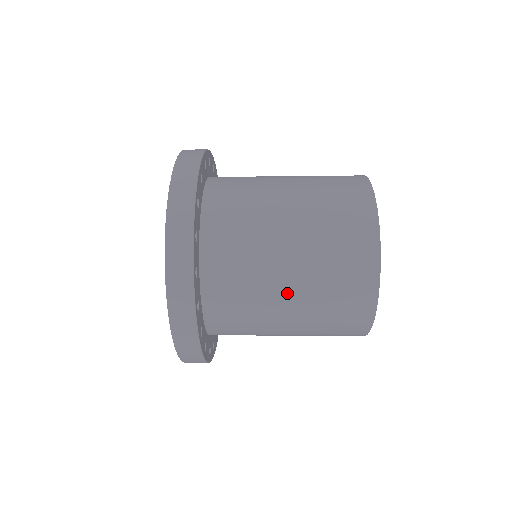
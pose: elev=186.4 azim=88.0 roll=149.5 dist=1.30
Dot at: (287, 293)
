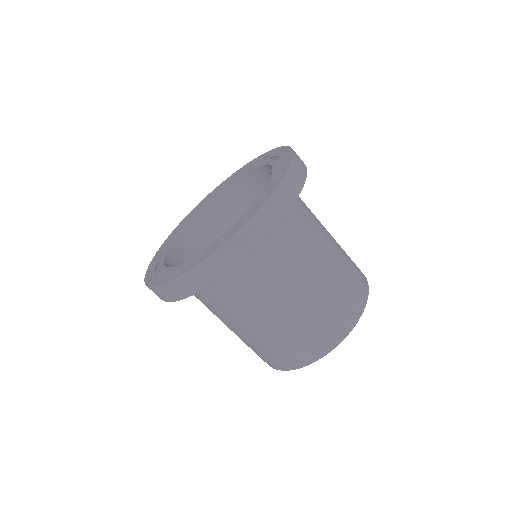
Dot at: (306, 284)
